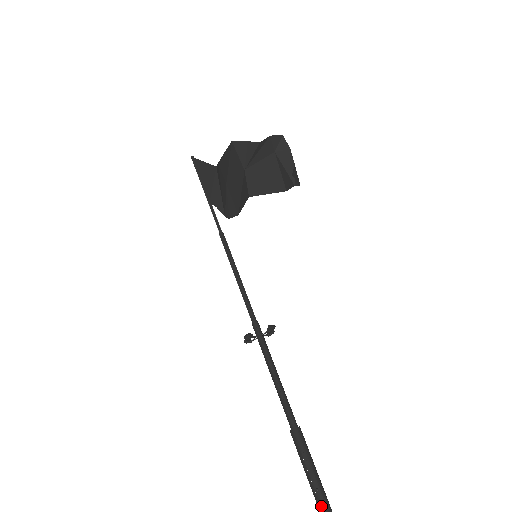
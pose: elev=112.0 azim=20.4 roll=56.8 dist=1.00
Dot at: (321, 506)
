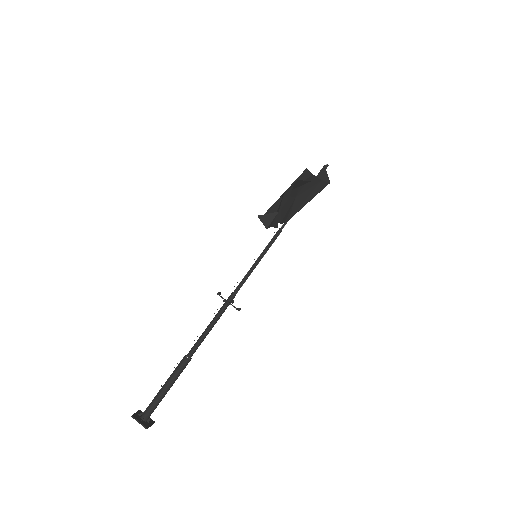
Dot at: (157, 394)
